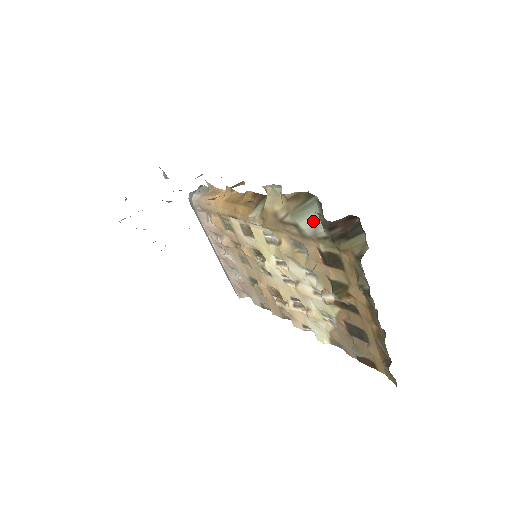
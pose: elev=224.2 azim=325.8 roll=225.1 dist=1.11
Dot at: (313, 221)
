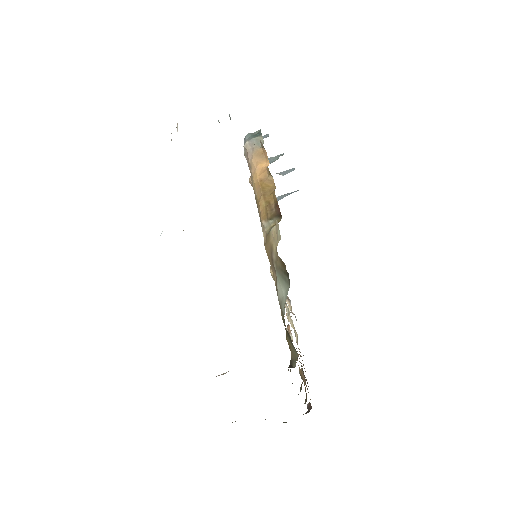
Dot at: (283, 295)
